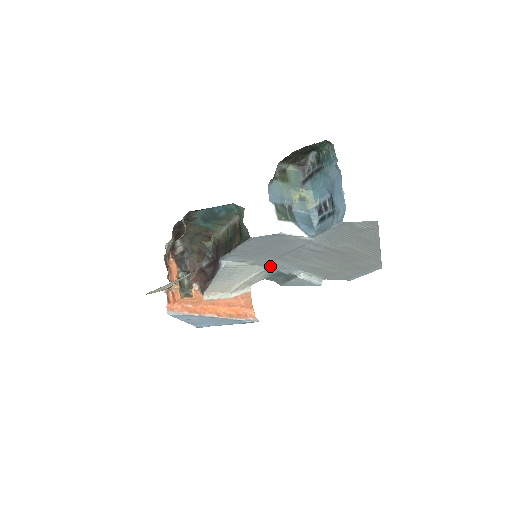
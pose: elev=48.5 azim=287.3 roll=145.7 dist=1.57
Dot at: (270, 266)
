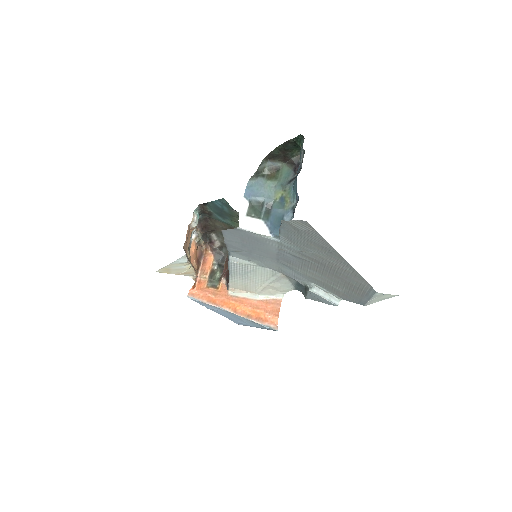
Dot at: (282, 272)
